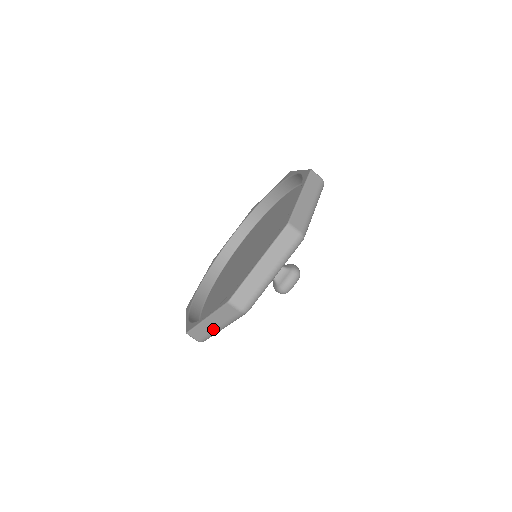
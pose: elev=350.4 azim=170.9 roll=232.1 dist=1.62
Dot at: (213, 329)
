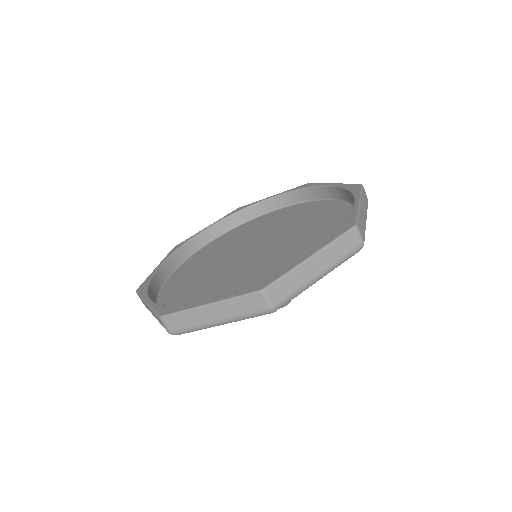
Dot at: (311, 277)
